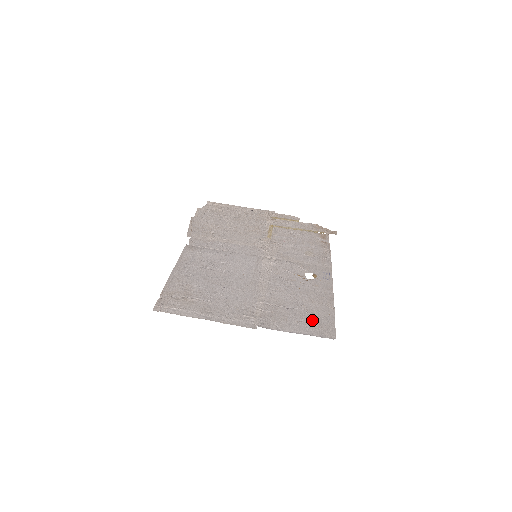
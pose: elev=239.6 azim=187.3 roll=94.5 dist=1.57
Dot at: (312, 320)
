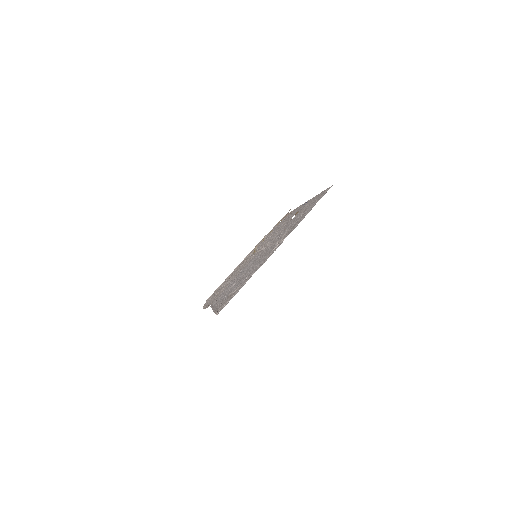
Dot at: (313, 204)
